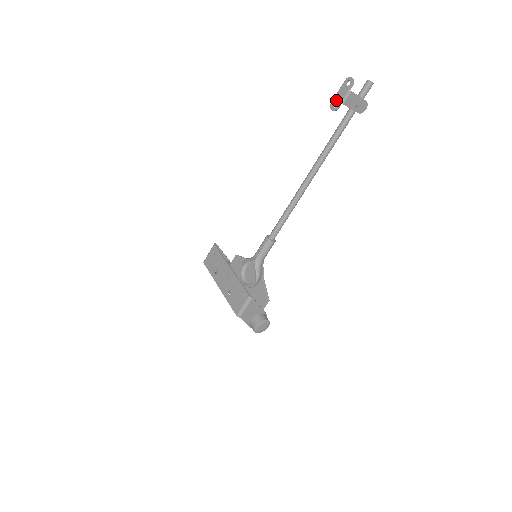
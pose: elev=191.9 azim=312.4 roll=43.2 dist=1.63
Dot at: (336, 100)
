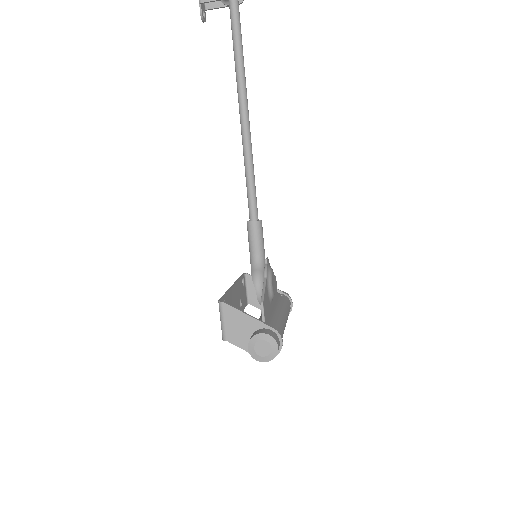
Dot at: occluded
